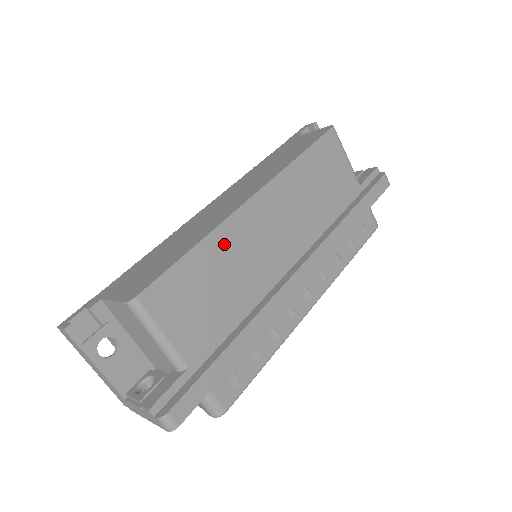
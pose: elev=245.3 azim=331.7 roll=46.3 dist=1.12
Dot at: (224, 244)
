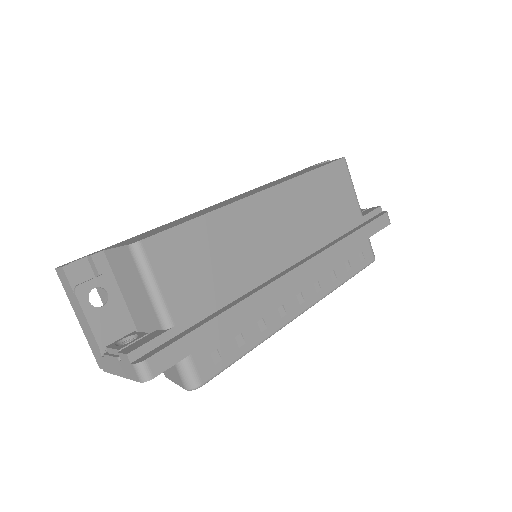
Dot at: (230, 223)
